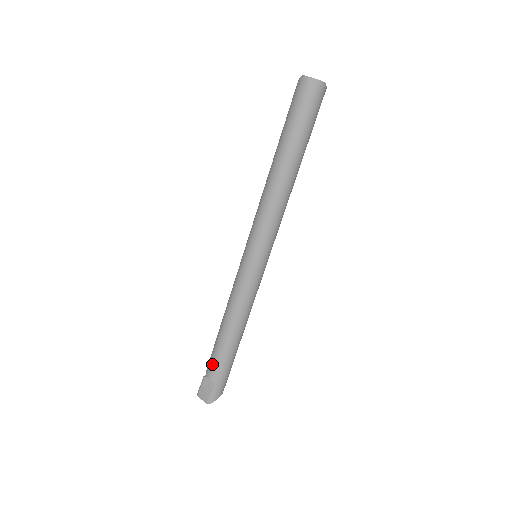
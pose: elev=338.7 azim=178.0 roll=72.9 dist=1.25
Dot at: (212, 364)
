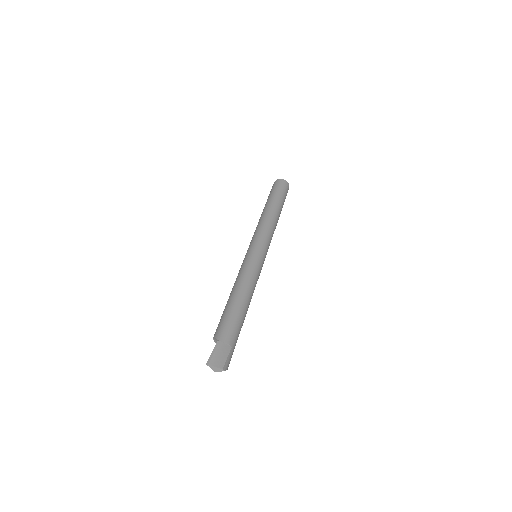
Dot at: (230, 327)
